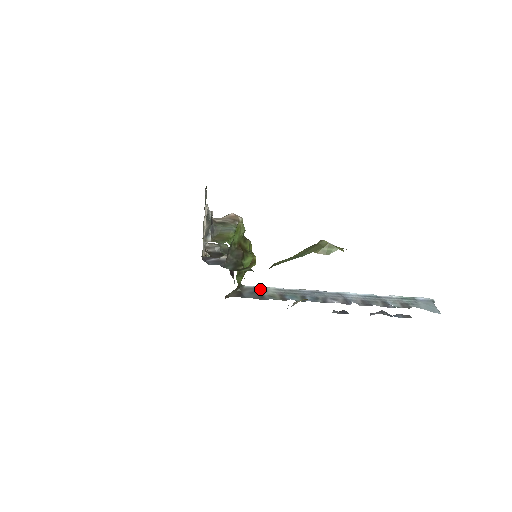
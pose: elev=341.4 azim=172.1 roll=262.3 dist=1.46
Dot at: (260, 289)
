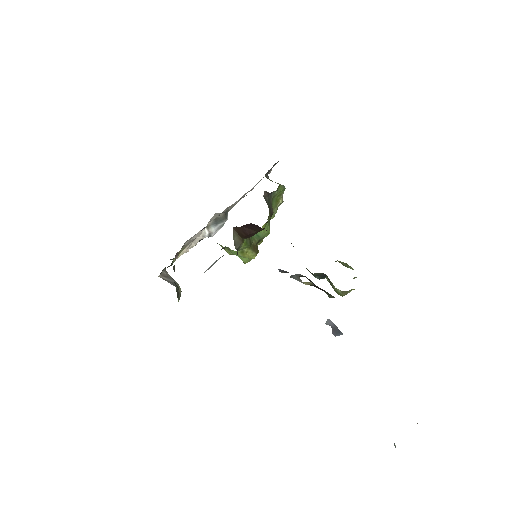
Dot at: occluded
